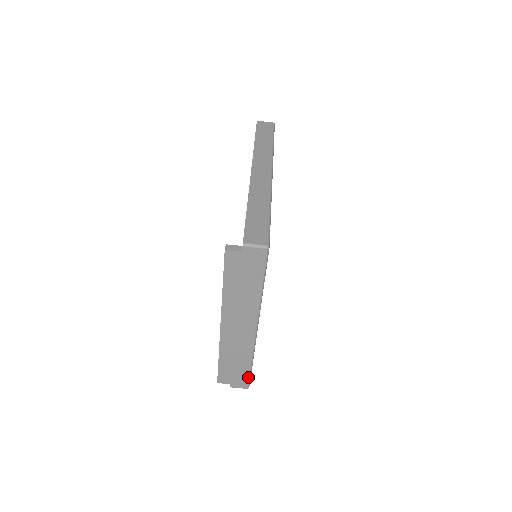
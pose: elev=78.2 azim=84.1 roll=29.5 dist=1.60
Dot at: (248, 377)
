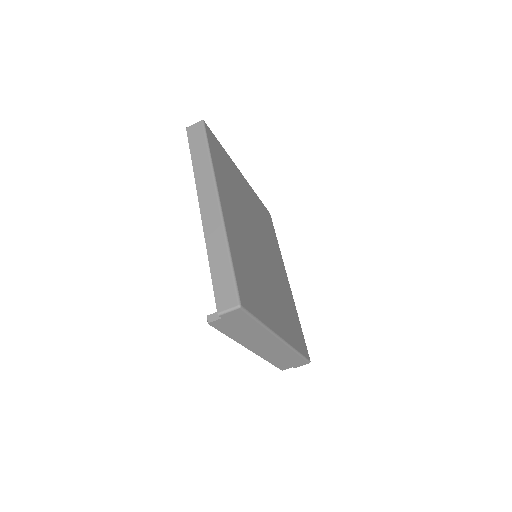
Dot at: (303, 359)
